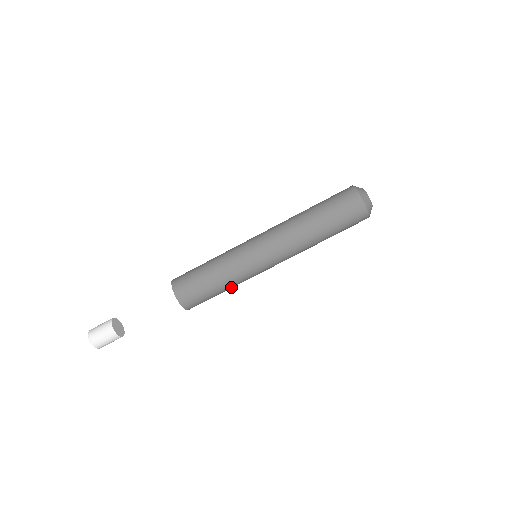
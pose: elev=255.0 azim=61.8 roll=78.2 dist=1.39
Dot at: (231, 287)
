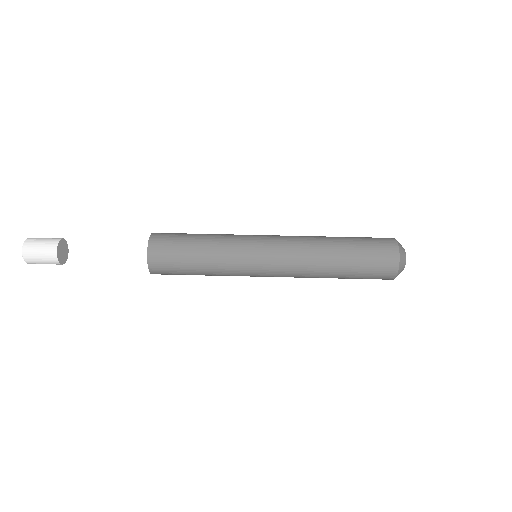
Dot at: (213, 275)
